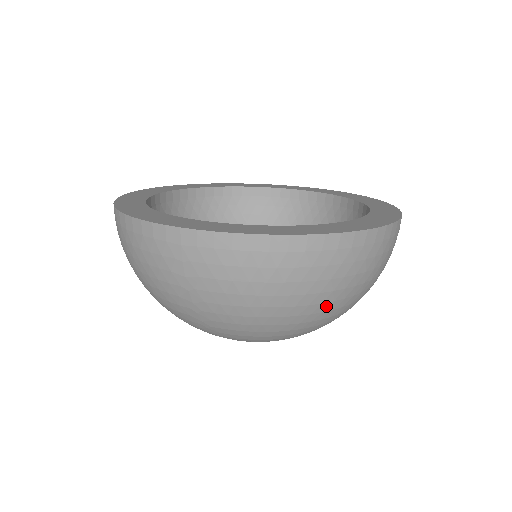
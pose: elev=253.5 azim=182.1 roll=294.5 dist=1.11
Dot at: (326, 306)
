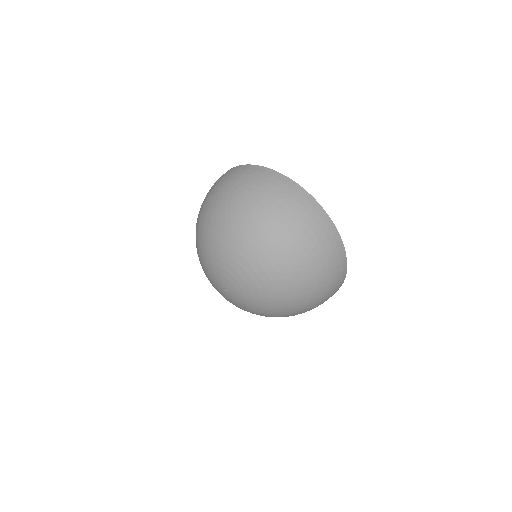
Dot at: (306, 262)
